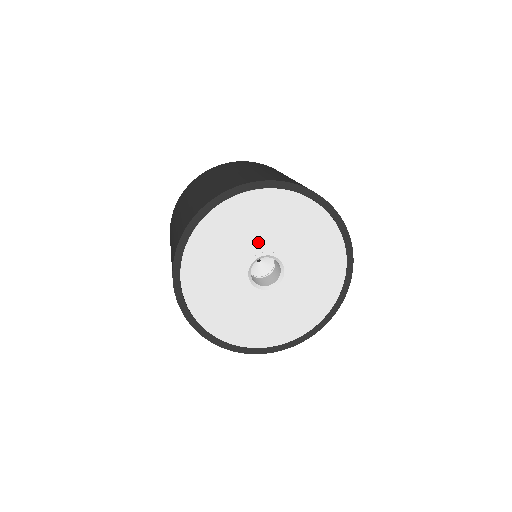
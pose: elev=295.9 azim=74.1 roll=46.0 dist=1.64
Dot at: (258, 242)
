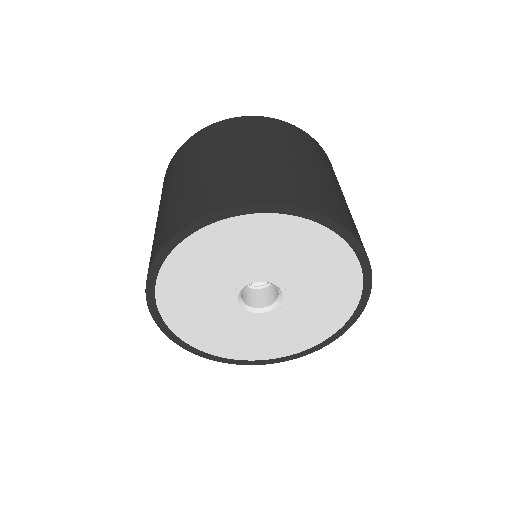
Dot at: (258, 267)
